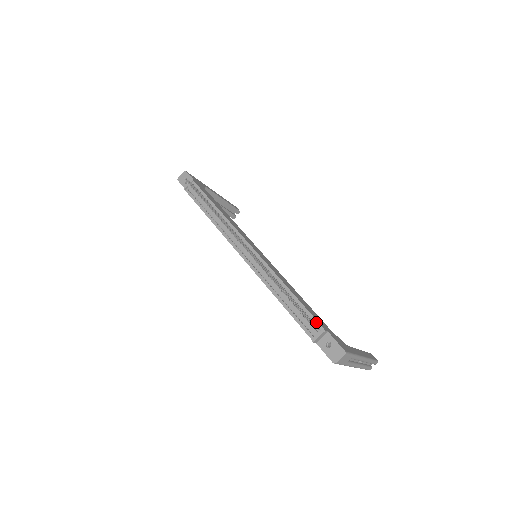
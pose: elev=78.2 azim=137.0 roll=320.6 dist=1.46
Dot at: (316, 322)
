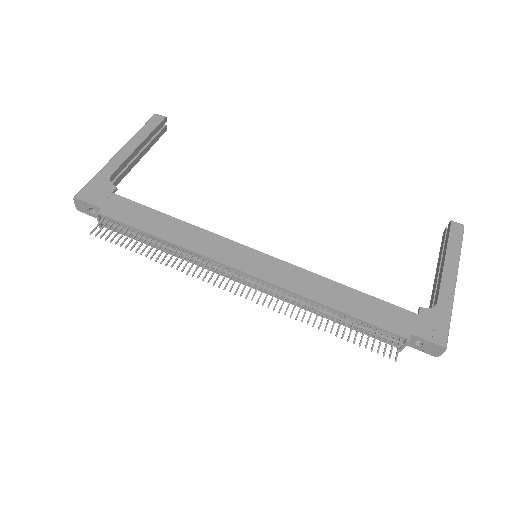
Dot at: (391, 334)
